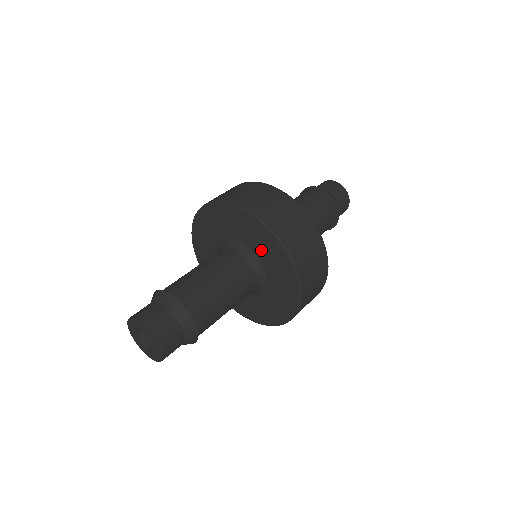
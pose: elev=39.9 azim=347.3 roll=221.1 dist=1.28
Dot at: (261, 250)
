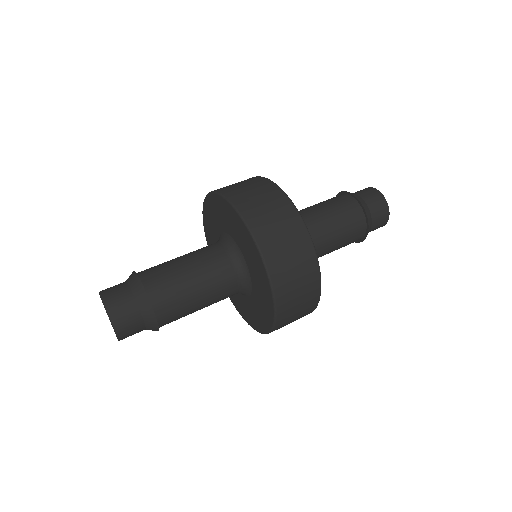
Dot at: (258, 293)
